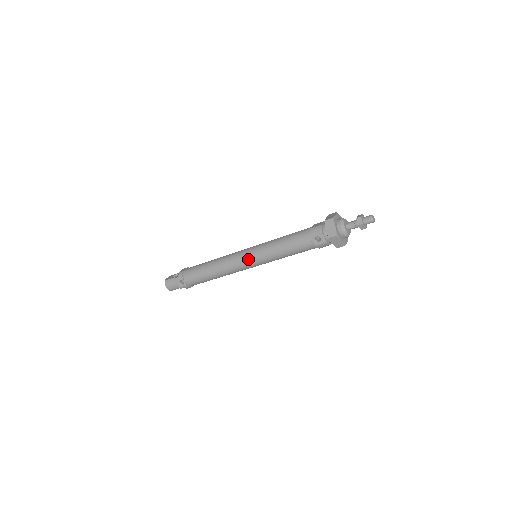
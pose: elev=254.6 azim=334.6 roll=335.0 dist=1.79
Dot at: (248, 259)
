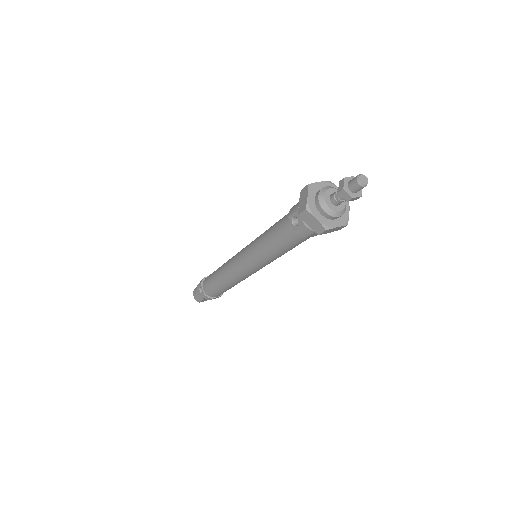
Dot at: (241, 257)
